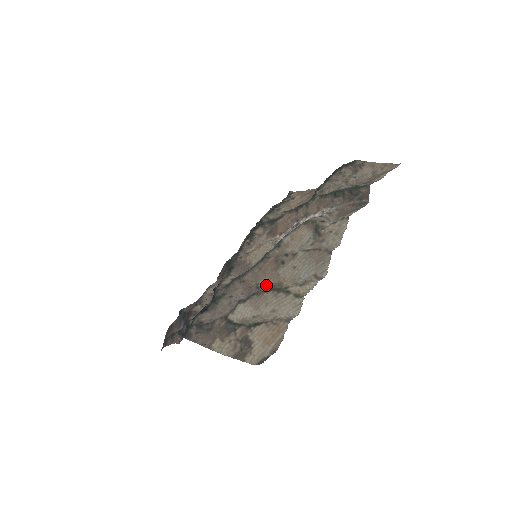
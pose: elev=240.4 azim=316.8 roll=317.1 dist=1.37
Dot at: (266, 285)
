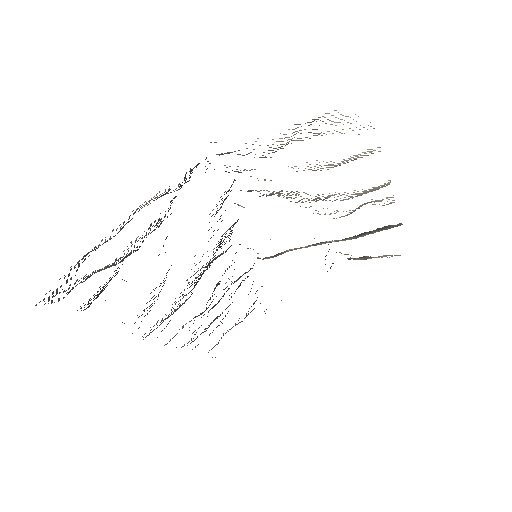
Dot at: occluded
